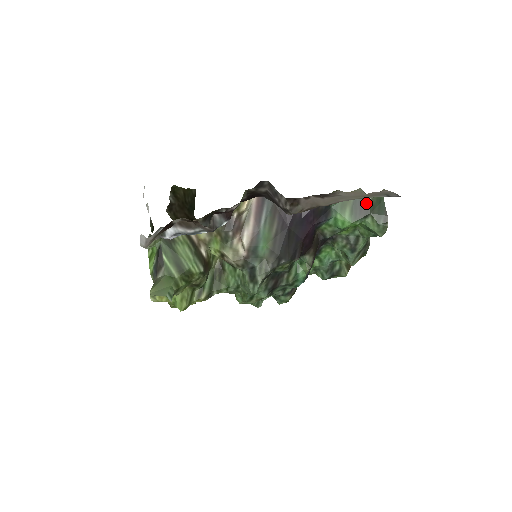
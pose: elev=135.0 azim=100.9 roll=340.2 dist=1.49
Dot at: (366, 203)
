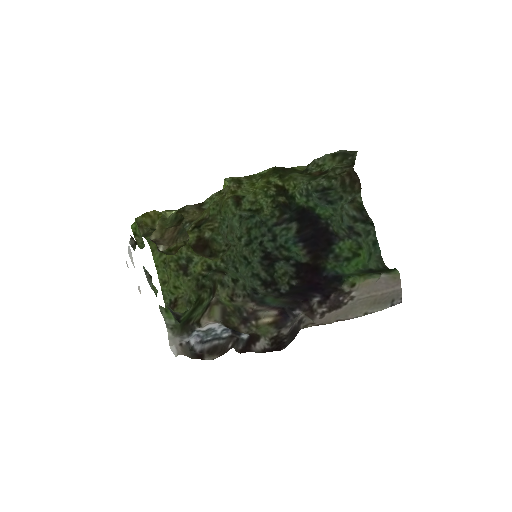
Dot at: (377, 272)
